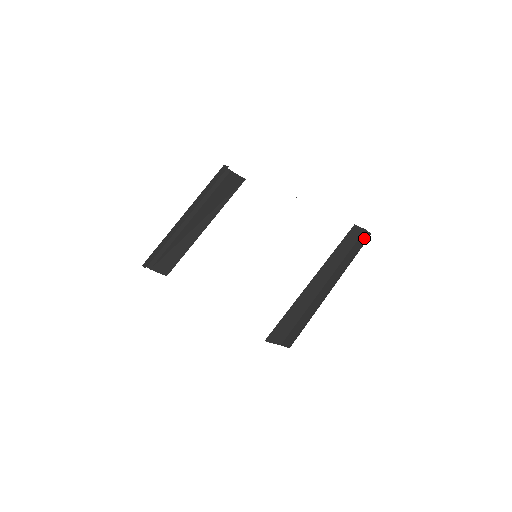
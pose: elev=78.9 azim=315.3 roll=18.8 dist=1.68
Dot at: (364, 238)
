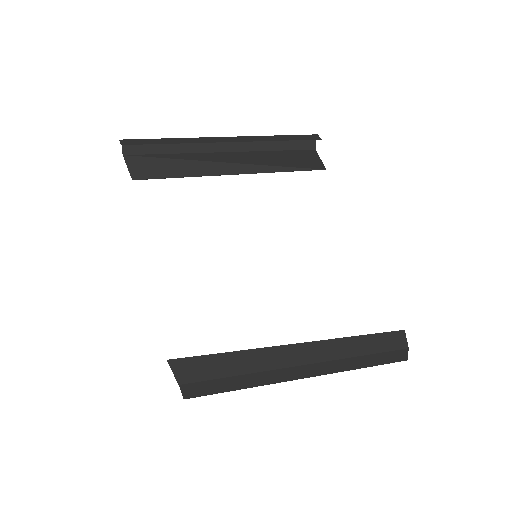
Dot at: (396, 356)
